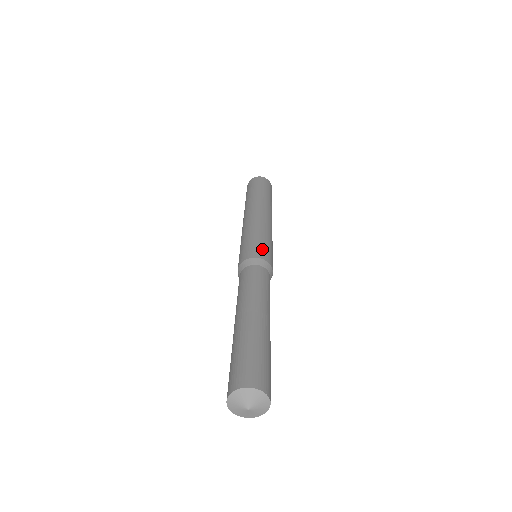
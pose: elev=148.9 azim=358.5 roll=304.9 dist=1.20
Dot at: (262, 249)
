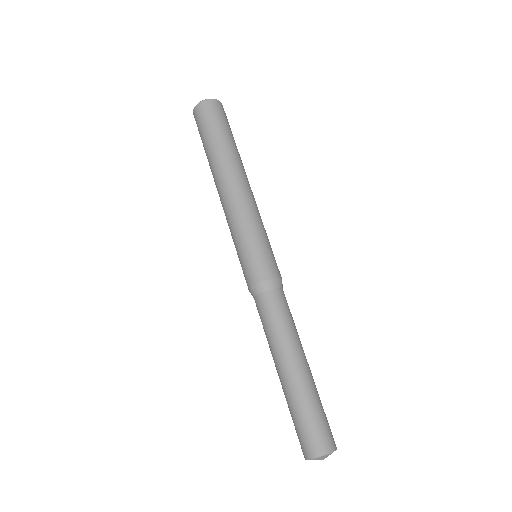
Dot at: (258, 264)
